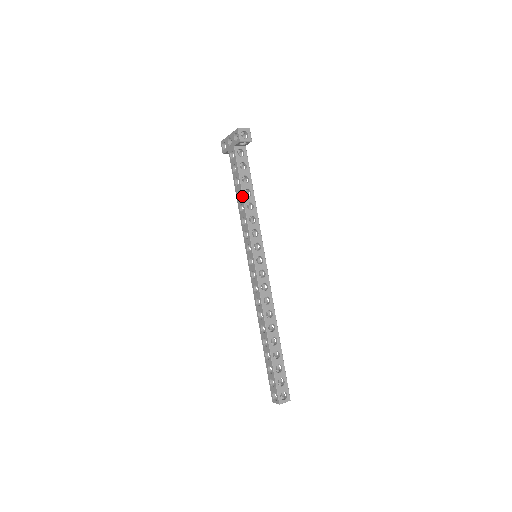
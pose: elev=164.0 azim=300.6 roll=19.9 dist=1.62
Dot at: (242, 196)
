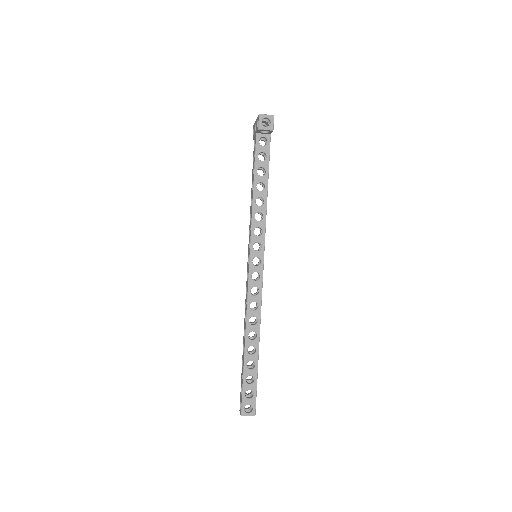
Dot at: (253, 189)
